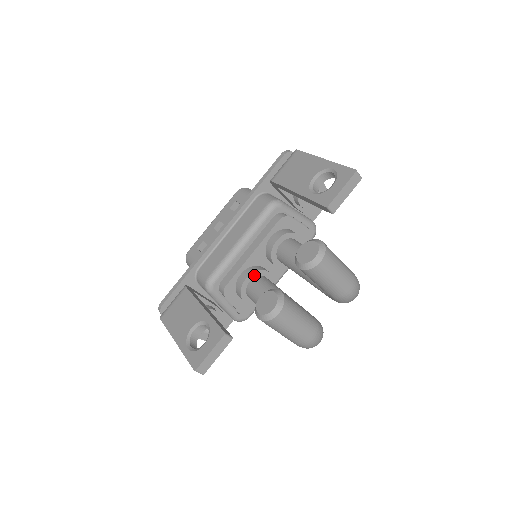
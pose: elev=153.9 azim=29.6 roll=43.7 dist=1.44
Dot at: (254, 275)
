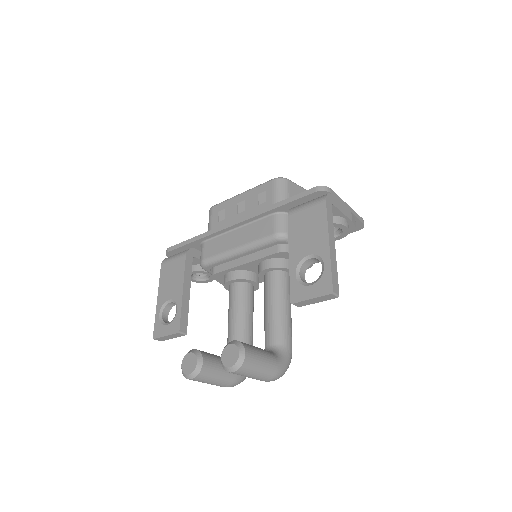
Dot at: (239, 280)
